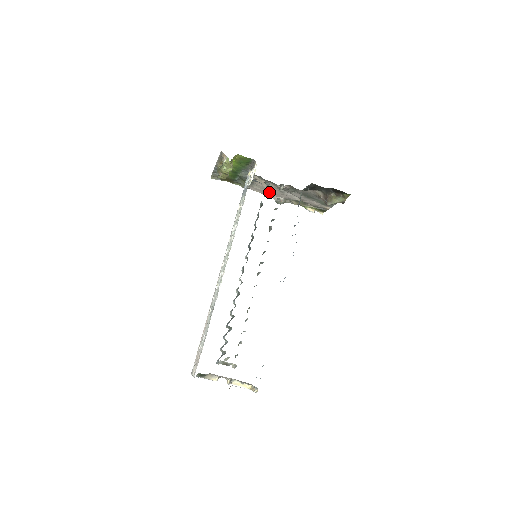
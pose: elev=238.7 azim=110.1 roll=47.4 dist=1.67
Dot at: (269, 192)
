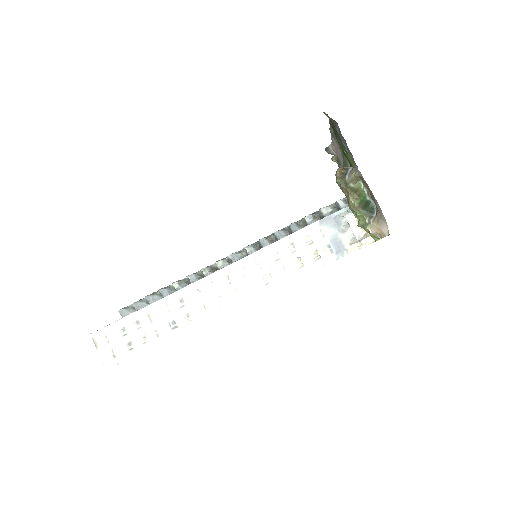
Dot at: (339, 155)
